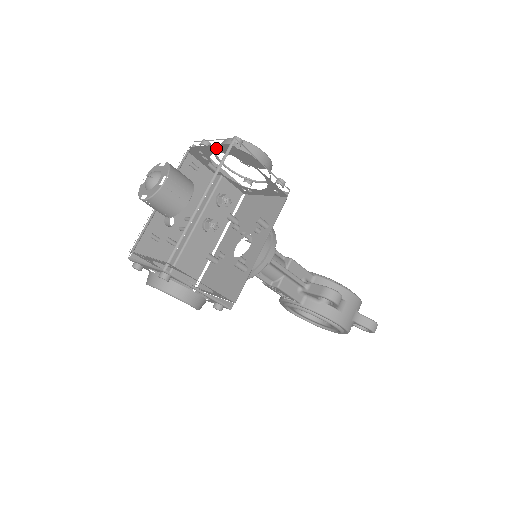
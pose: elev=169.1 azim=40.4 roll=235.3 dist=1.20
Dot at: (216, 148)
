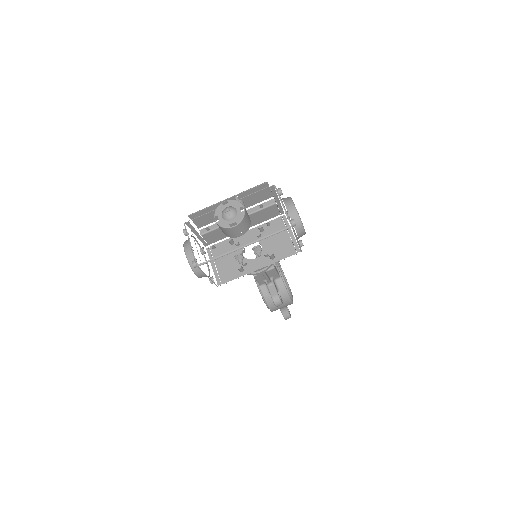
Dot at: (280, 212)
